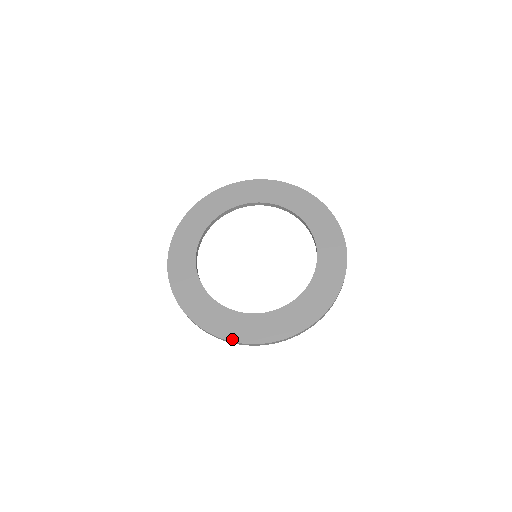
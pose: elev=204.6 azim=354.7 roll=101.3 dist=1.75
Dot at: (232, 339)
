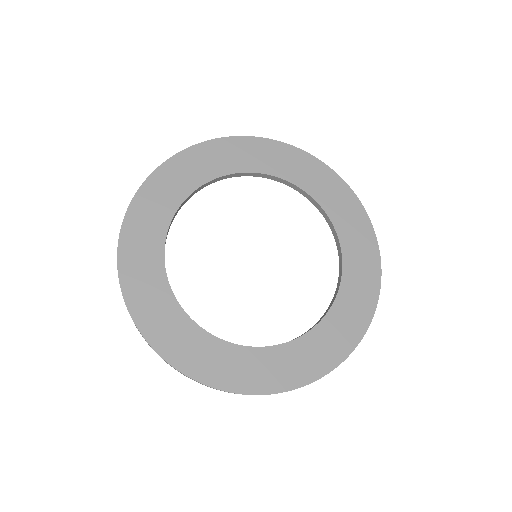
Dot at: (166, 356)
